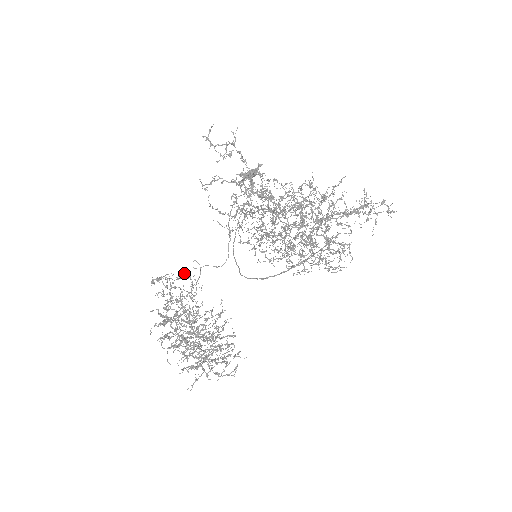
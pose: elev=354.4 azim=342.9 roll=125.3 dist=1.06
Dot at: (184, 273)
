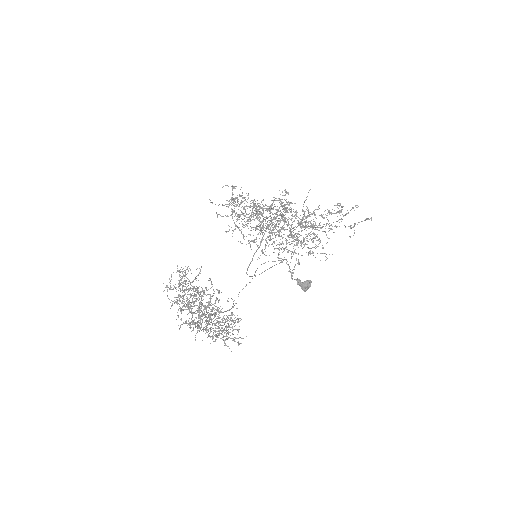
Dot at: (201, 266)
